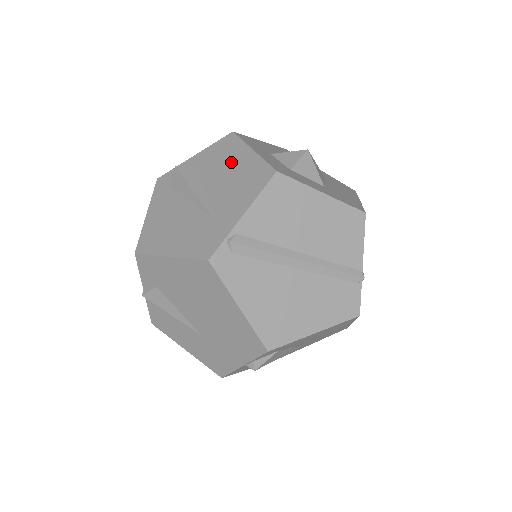
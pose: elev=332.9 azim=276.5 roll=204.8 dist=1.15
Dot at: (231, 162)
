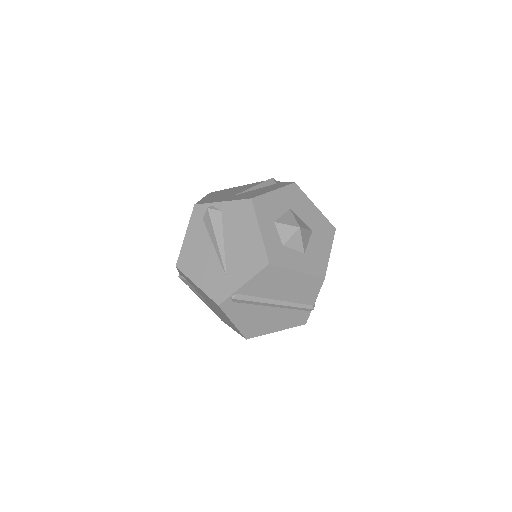
Dot at: (244, 231)
